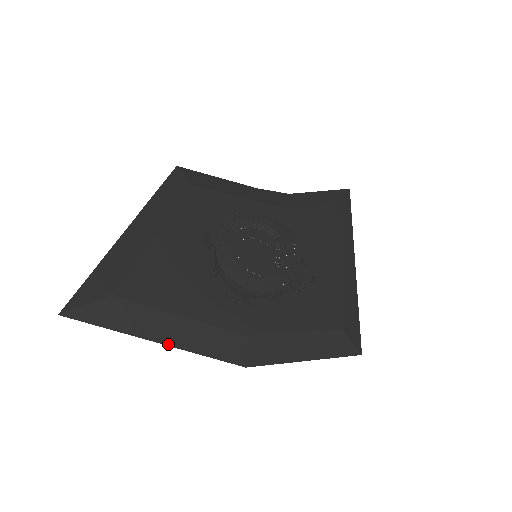
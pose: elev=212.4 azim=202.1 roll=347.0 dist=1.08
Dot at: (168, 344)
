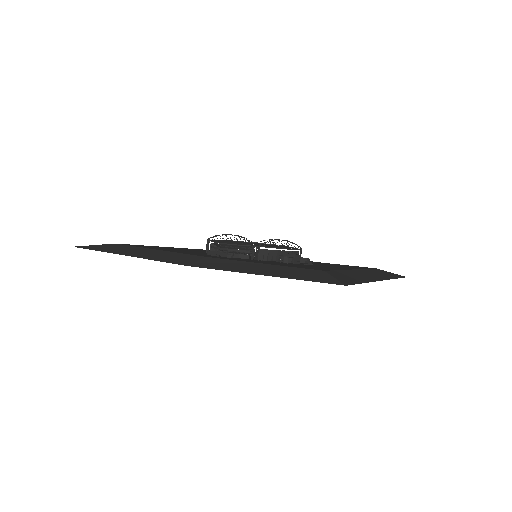
Dot at: (132, 256)
